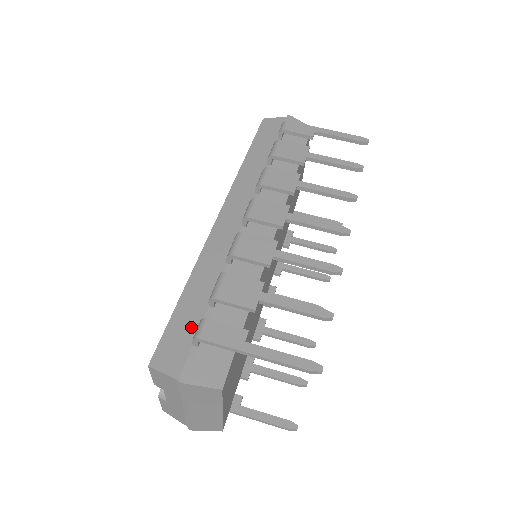
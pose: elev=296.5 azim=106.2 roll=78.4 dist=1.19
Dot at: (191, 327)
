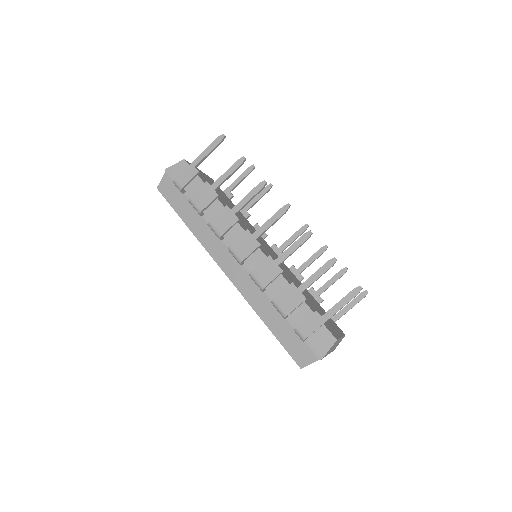
Dot at: (292, 335)
